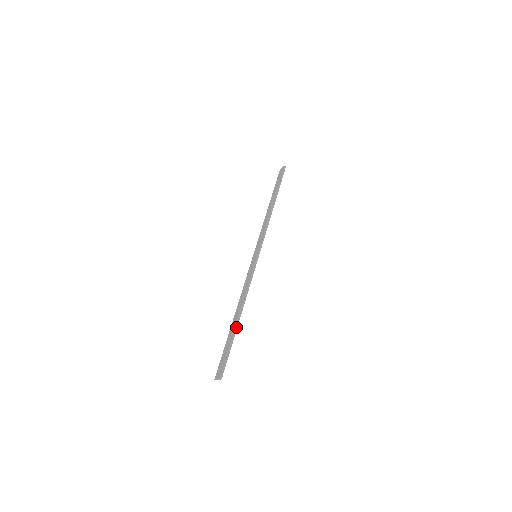
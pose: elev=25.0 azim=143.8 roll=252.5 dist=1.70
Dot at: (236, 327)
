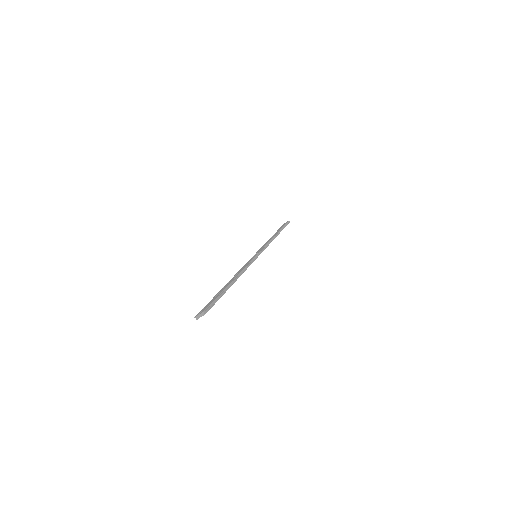
Dot at: (229, 286)
